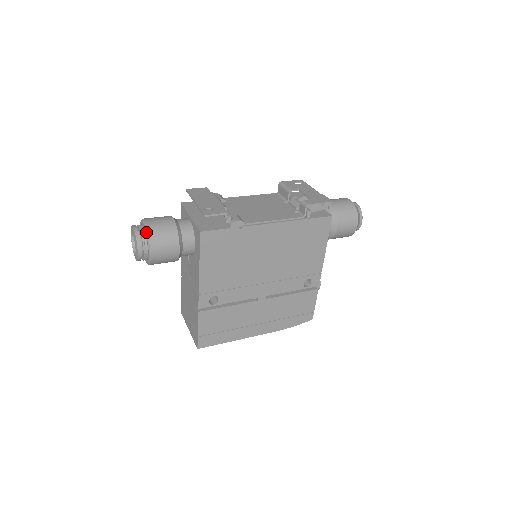
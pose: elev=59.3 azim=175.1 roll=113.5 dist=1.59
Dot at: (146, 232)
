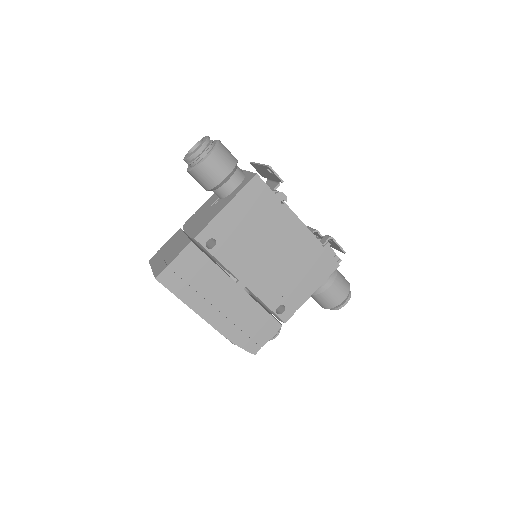
Dot at: (217, 143)
